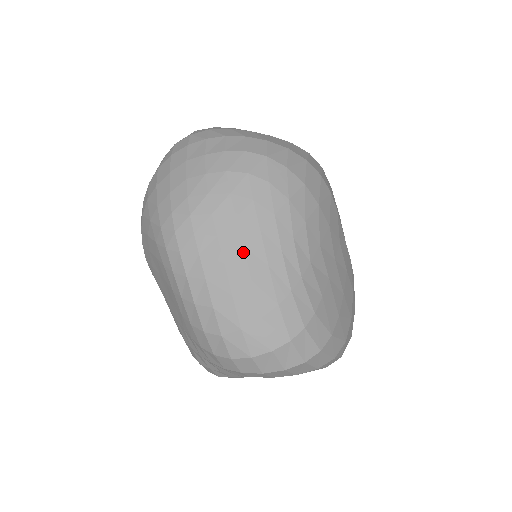
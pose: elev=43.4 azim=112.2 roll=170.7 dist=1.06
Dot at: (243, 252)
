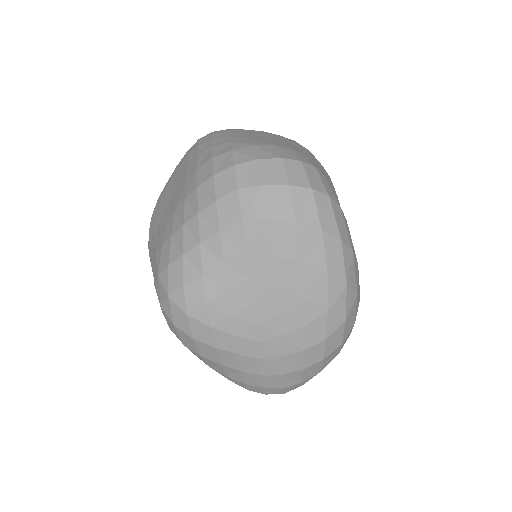
Dot at: (267, 137)
